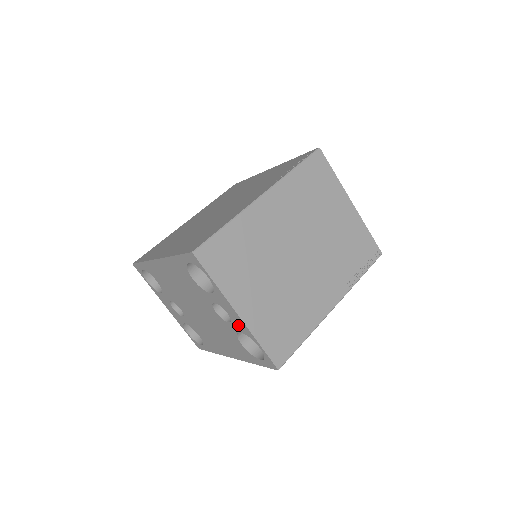
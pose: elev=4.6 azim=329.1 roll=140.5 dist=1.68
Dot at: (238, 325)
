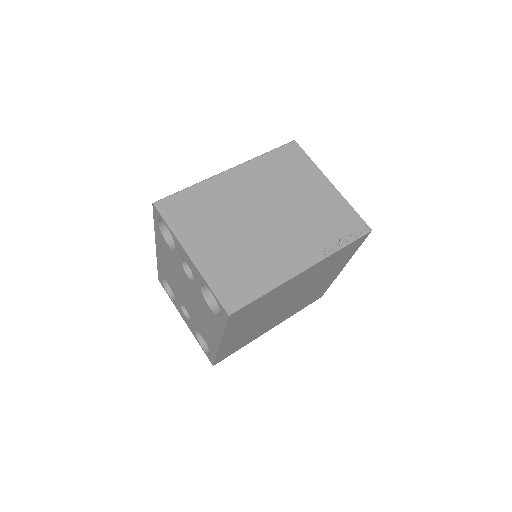
Dot at: (196, 275)
